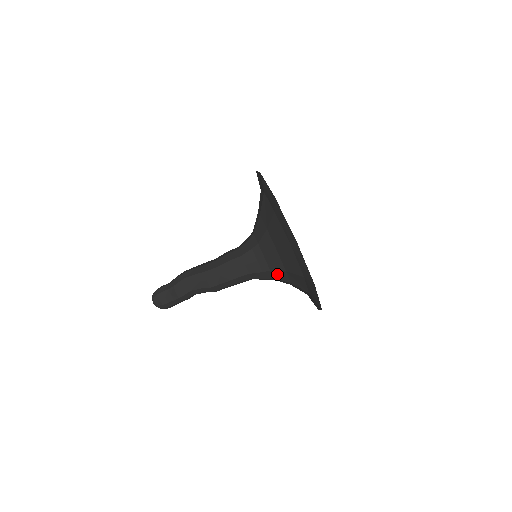
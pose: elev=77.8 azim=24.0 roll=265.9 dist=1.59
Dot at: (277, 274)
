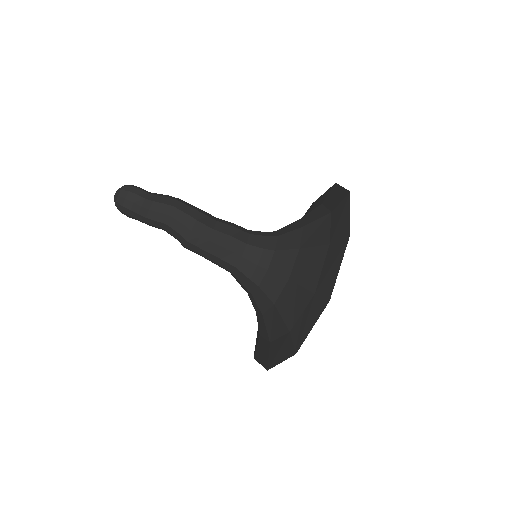
Dot at: (261, 295)
